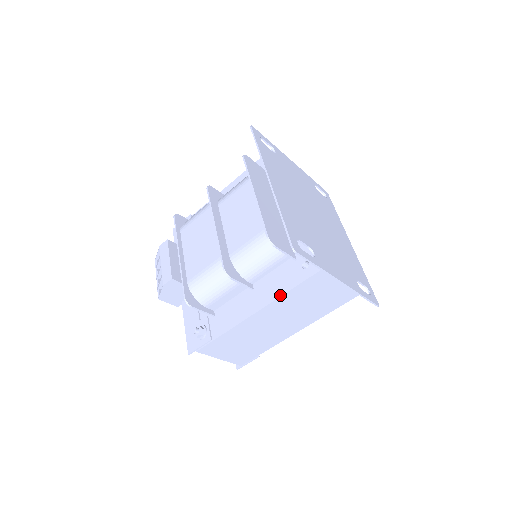
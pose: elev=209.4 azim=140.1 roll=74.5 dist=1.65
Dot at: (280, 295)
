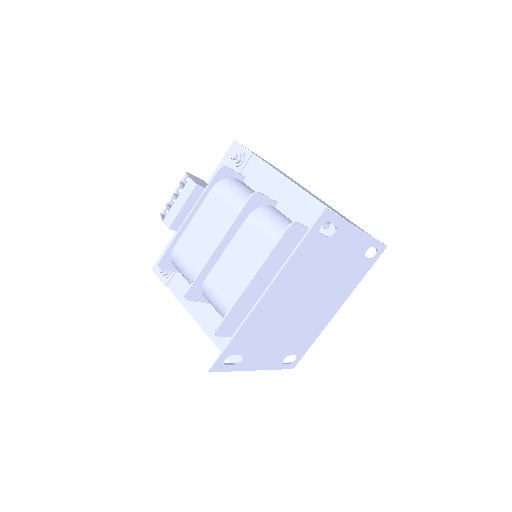
Dot at: (210, 337)
